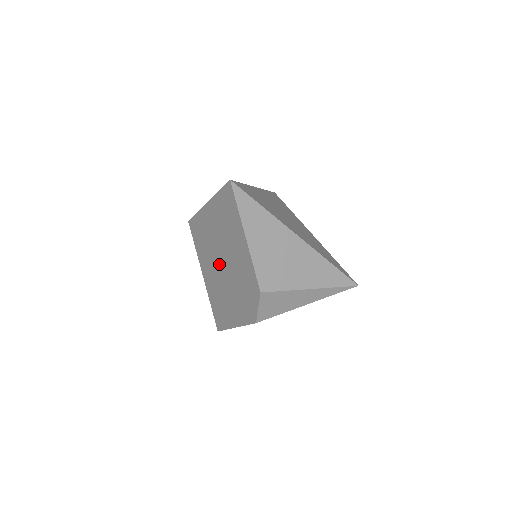
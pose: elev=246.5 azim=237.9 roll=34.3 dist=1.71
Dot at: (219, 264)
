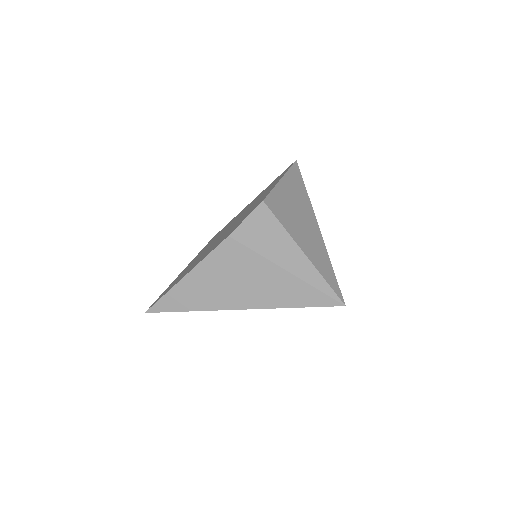
Dot at: occluded
